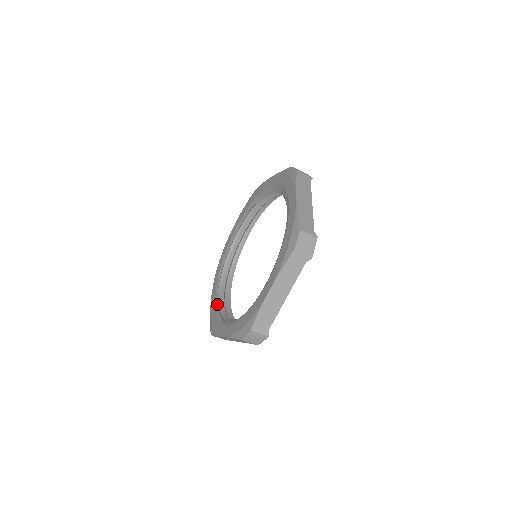
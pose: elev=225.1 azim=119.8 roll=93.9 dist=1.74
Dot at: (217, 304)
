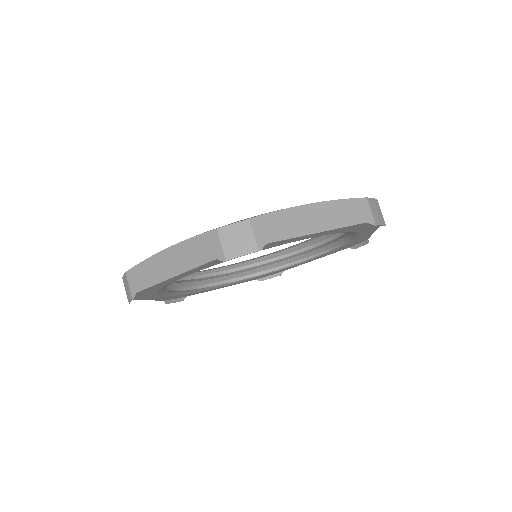
Dot at: occluded
